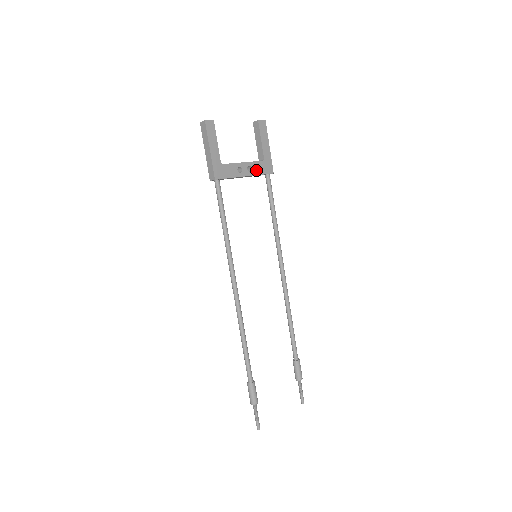
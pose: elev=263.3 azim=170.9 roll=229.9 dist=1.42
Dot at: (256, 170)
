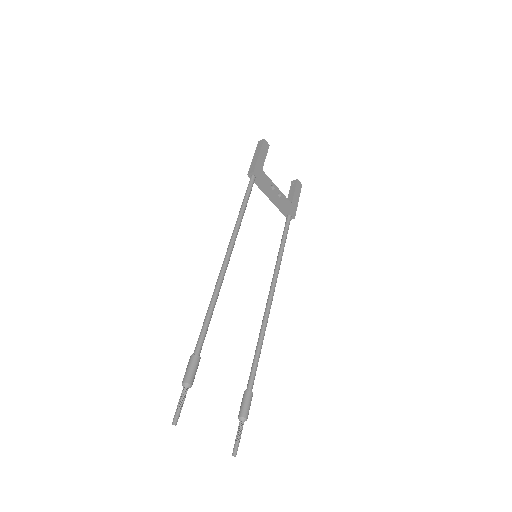
Dot at: (284, 202)
